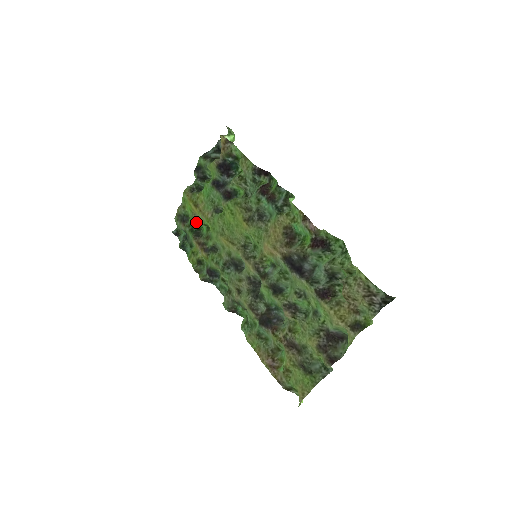
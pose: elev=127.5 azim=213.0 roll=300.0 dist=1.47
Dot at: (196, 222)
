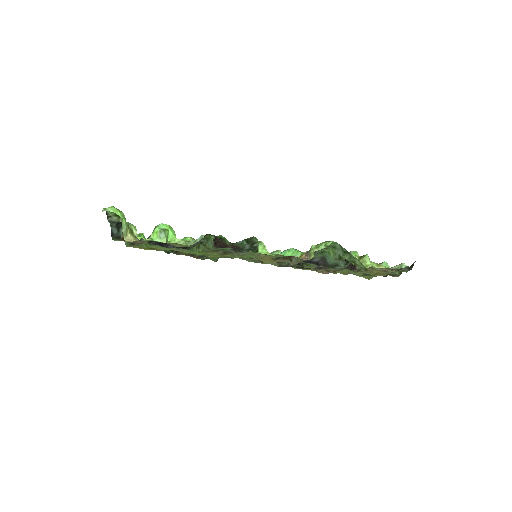
Dot at: occluded
